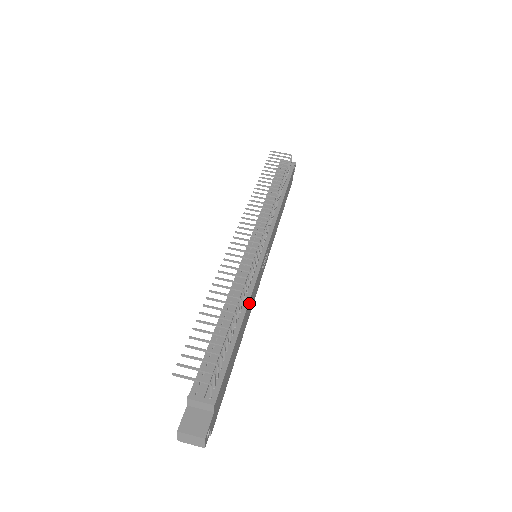
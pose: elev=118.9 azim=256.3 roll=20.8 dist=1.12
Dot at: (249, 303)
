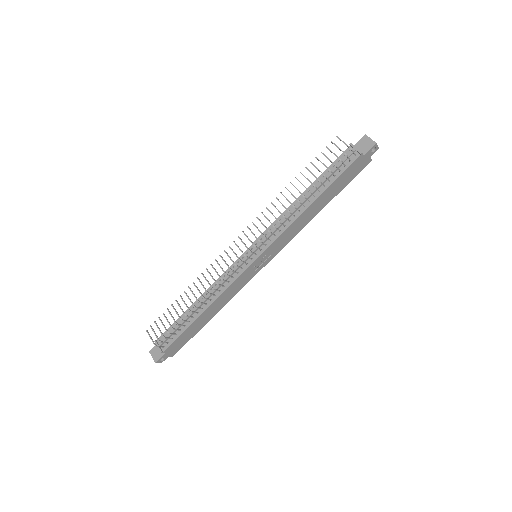
Dot at: (219, 298)
